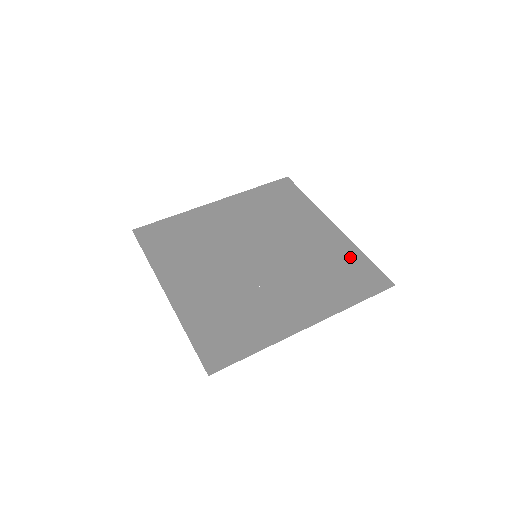
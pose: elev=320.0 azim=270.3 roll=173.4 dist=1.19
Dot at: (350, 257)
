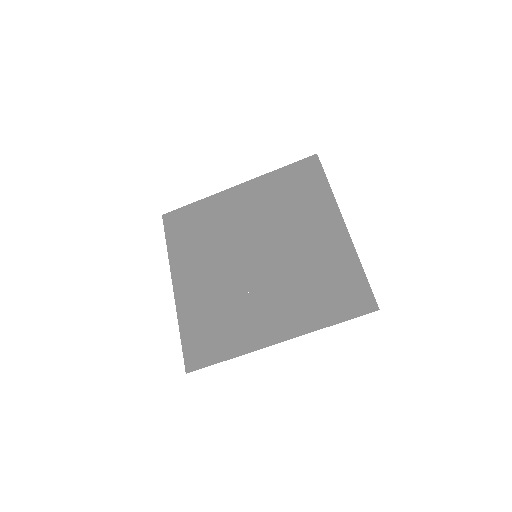
Dot at: (345, 268)
